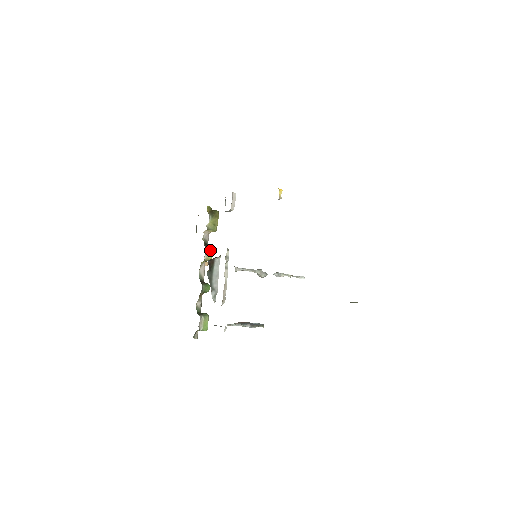
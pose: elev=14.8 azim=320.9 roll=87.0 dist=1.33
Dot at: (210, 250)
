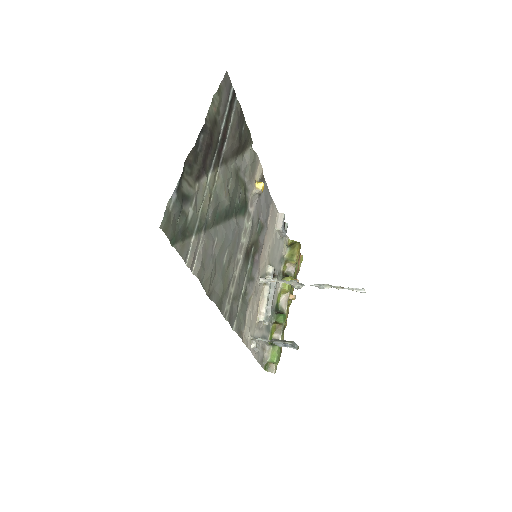
Dot at: (286, 279)
